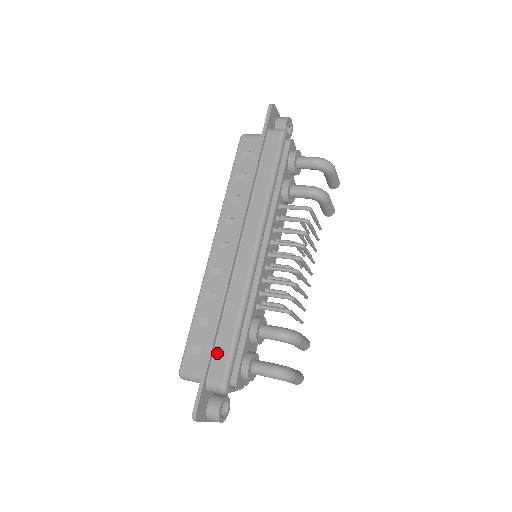
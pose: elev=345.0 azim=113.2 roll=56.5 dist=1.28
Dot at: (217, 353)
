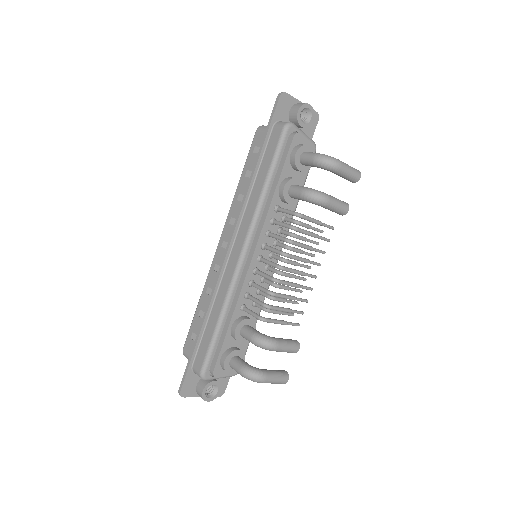
Dot at: (202, 345)
